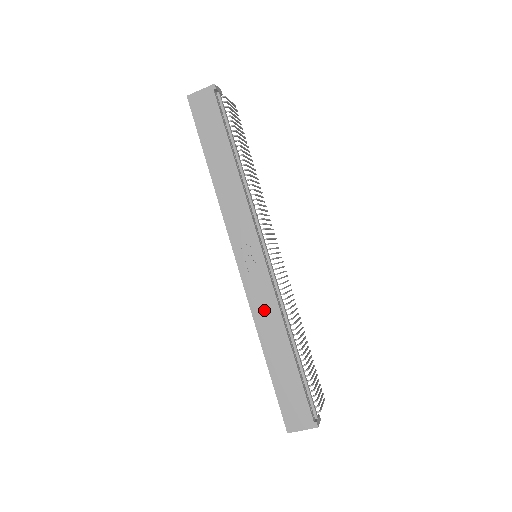
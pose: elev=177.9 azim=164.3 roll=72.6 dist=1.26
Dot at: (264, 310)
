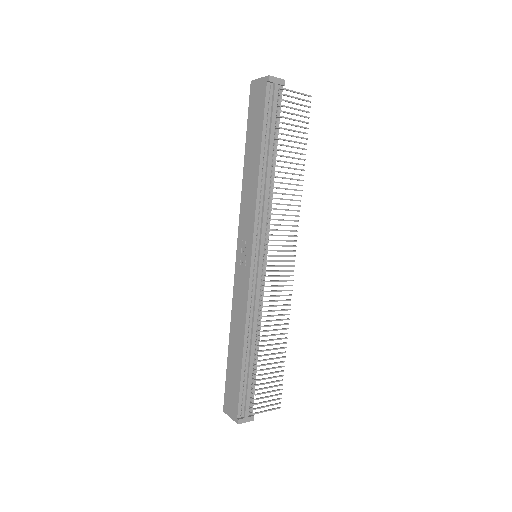
Dot at: (239, 306)
